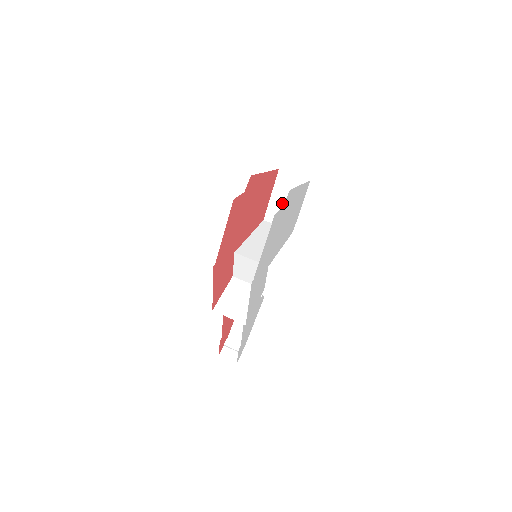
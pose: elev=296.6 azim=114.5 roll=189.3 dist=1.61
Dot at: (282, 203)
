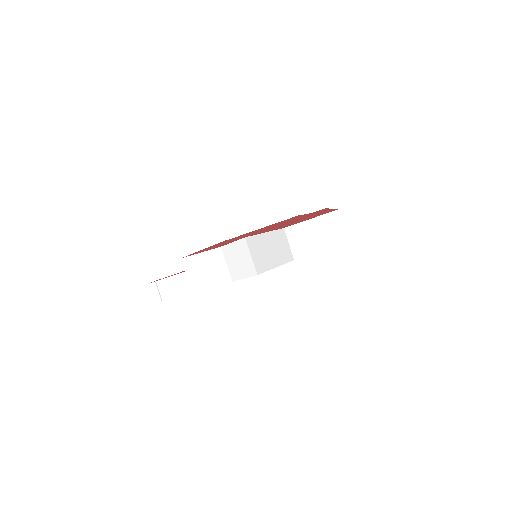
Dot at: (311, 233)
